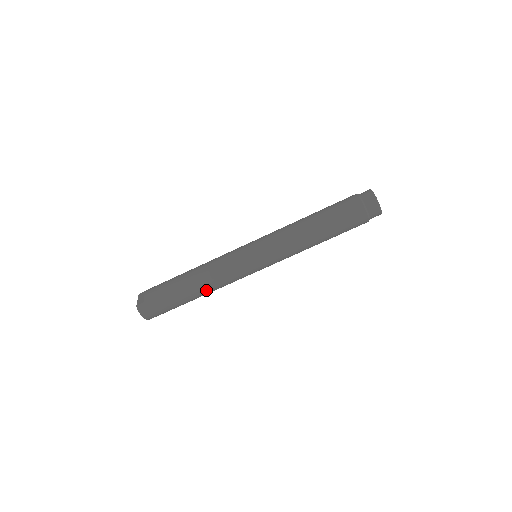
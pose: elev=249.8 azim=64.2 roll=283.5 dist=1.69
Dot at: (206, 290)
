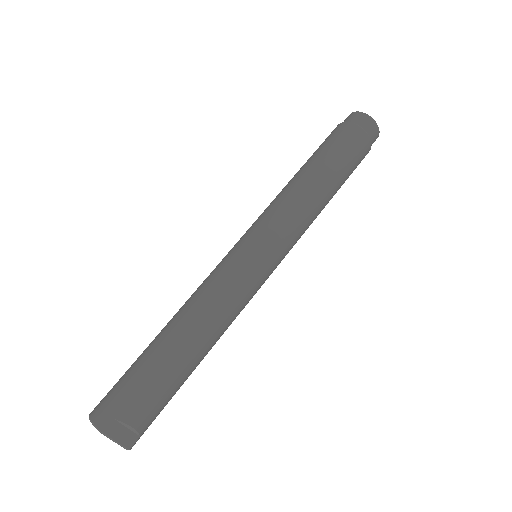
Dot at: (184, 316)
